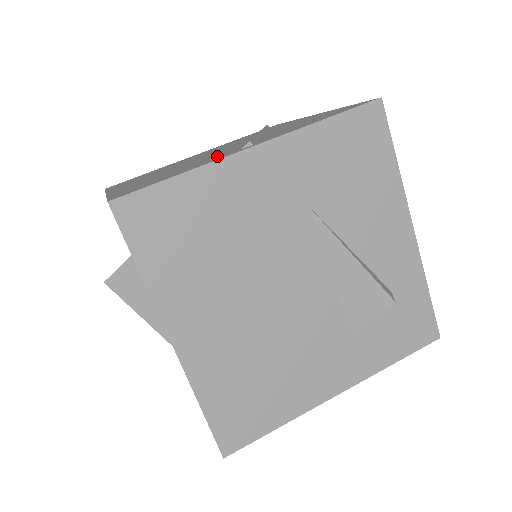
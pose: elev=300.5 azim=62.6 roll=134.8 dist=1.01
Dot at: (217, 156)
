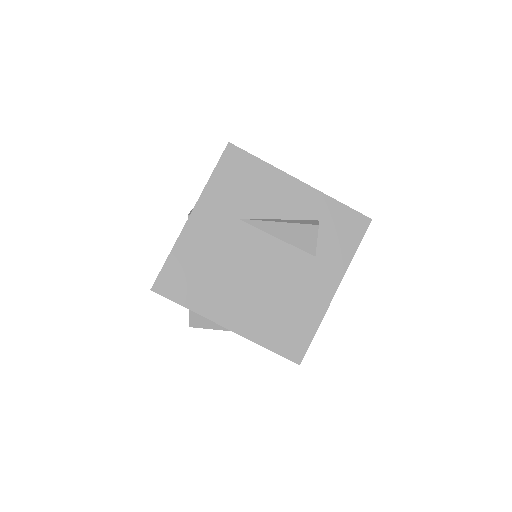
Dot at: occluded
